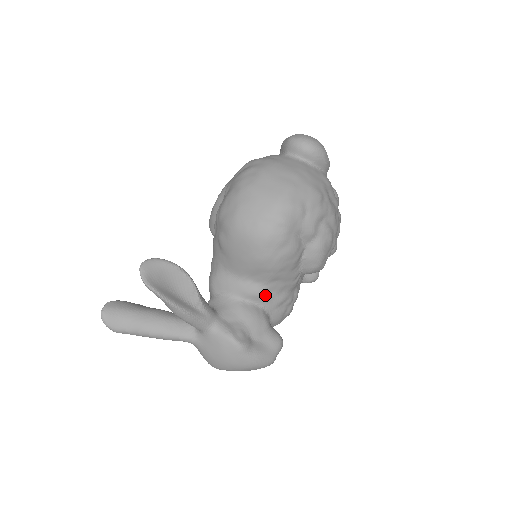
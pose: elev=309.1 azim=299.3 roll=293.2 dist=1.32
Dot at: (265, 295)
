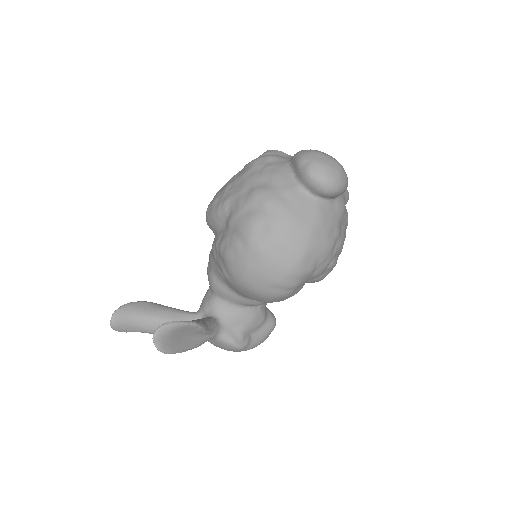
Dot at: occluded
